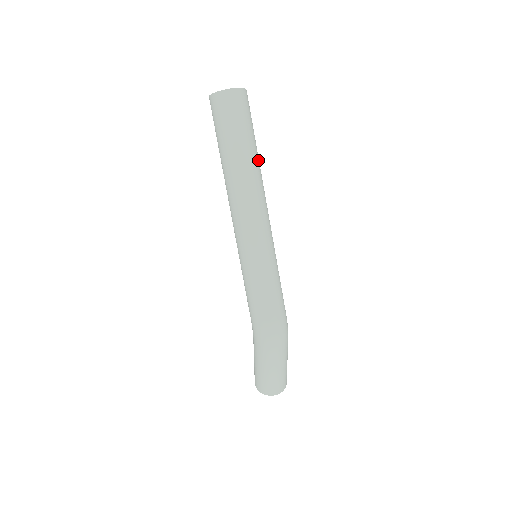
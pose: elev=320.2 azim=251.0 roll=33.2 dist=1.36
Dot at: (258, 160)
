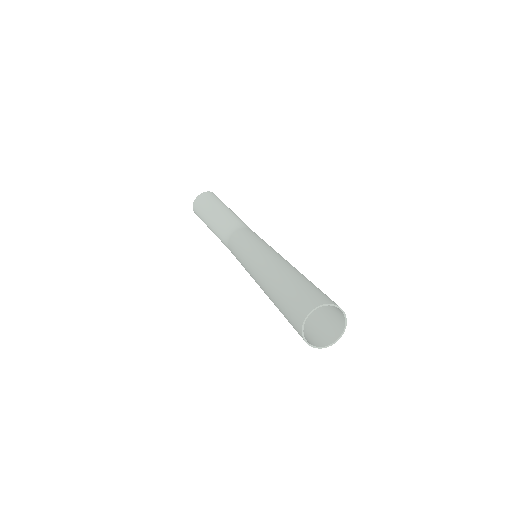
Dot at: occluded
